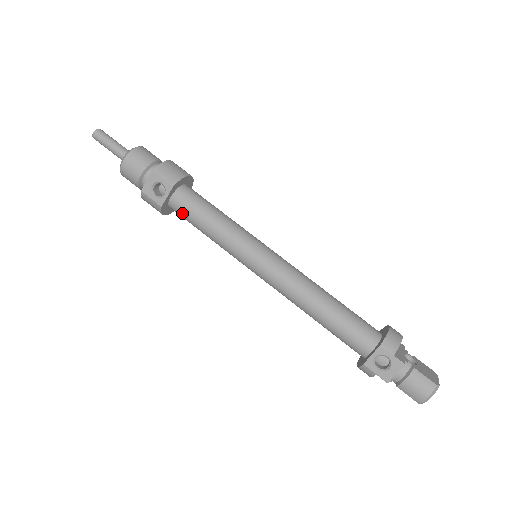
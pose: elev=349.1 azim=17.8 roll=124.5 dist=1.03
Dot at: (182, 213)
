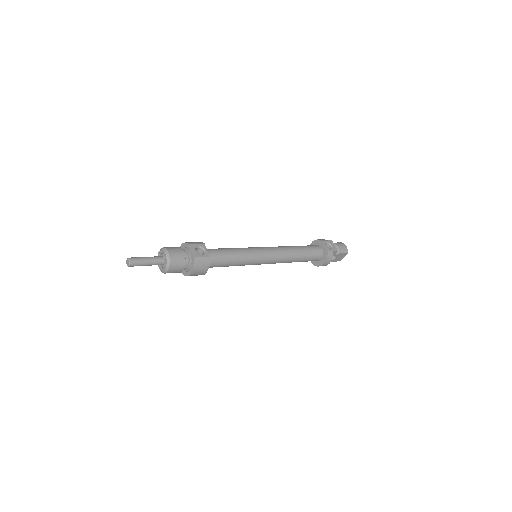
Dot at: (217, 258)
